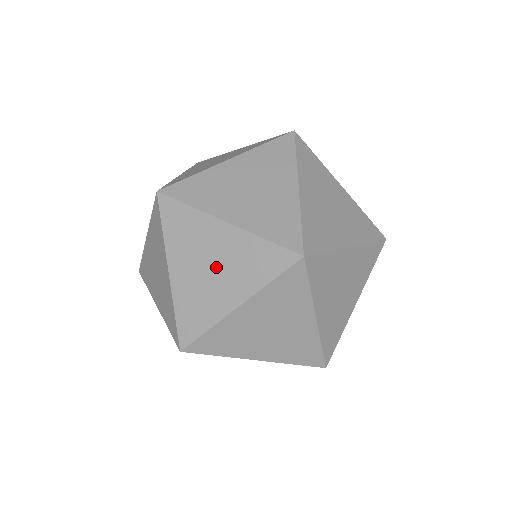
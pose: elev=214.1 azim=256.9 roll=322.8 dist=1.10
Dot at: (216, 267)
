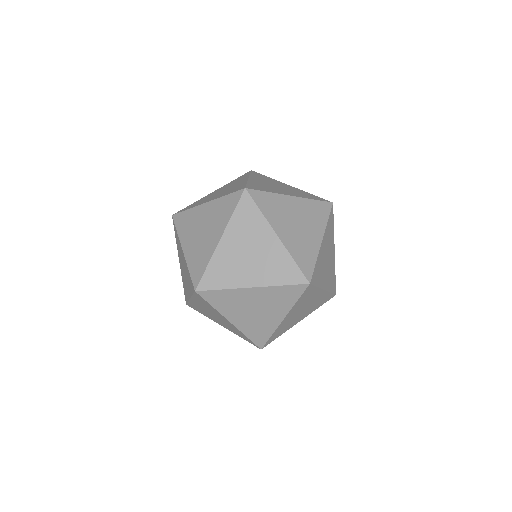
Dot at: occluded
